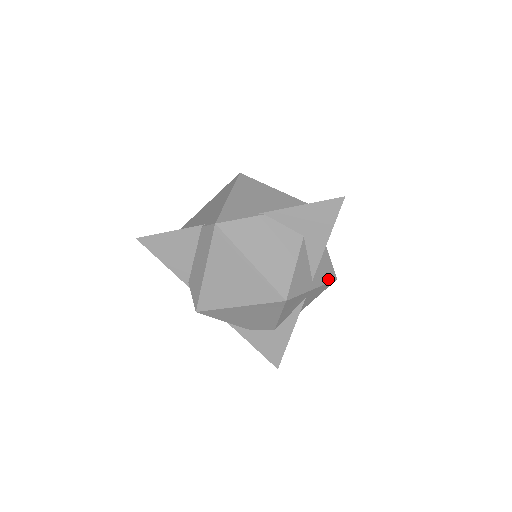
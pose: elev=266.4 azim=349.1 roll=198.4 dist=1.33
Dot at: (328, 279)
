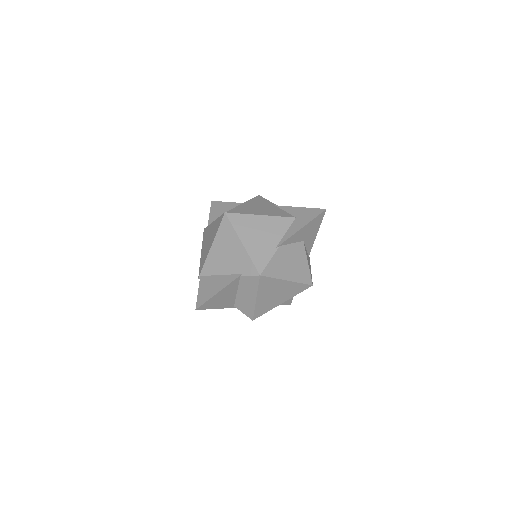
Dot at: occluded
